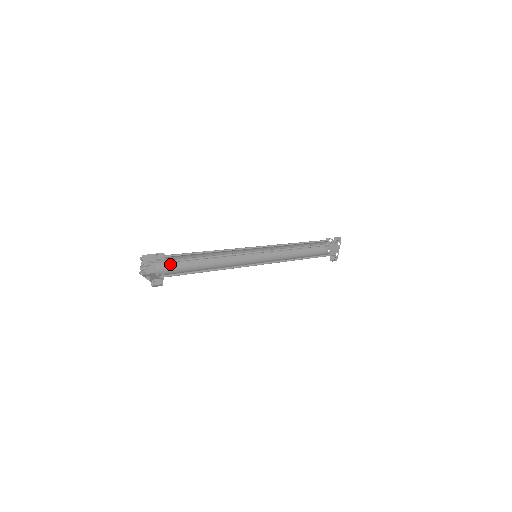
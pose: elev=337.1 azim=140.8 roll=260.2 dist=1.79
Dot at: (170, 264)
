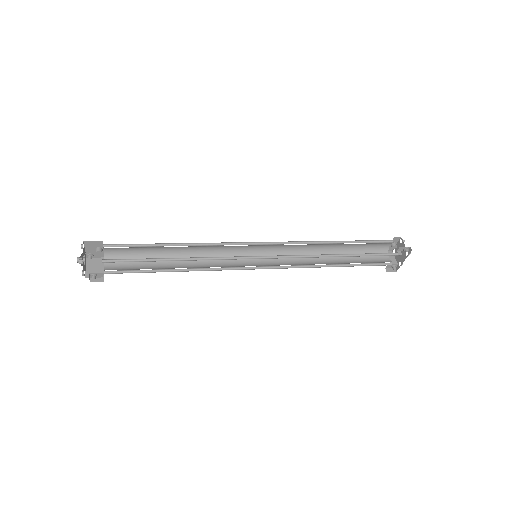
Dot at: (126, 251)
